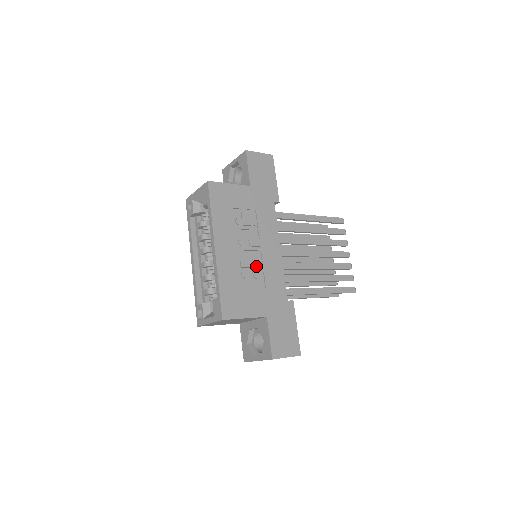
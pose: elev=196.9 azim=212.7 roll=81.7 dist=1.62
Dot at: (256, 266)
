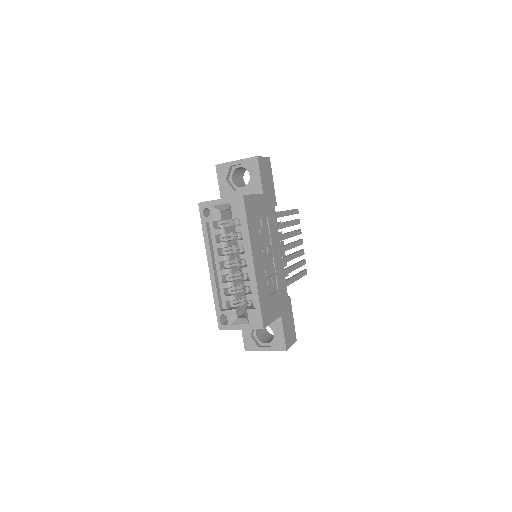
Dot at: (273, 272)
